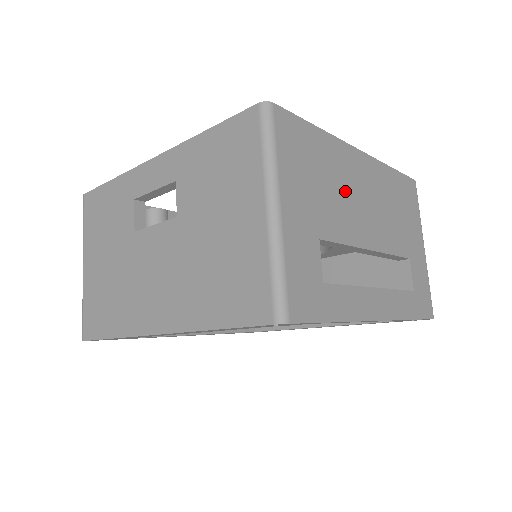
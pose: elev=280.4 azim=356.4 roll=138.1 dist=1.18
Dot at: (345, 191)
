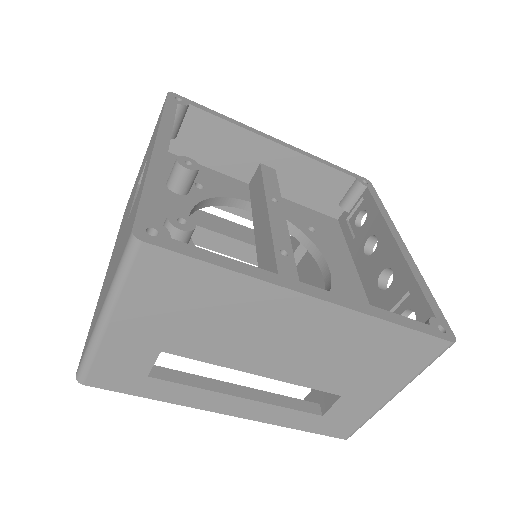
Dot at: (243, 327)
